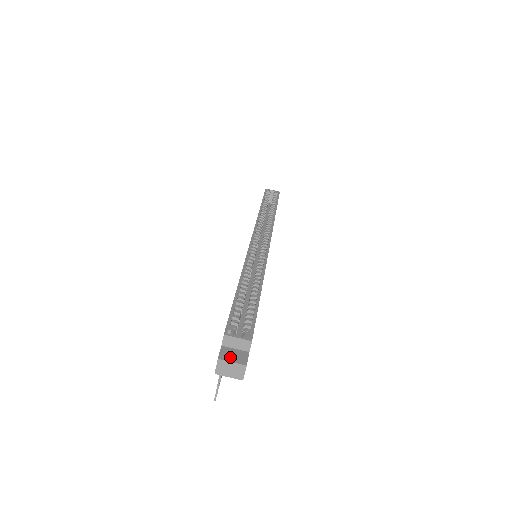
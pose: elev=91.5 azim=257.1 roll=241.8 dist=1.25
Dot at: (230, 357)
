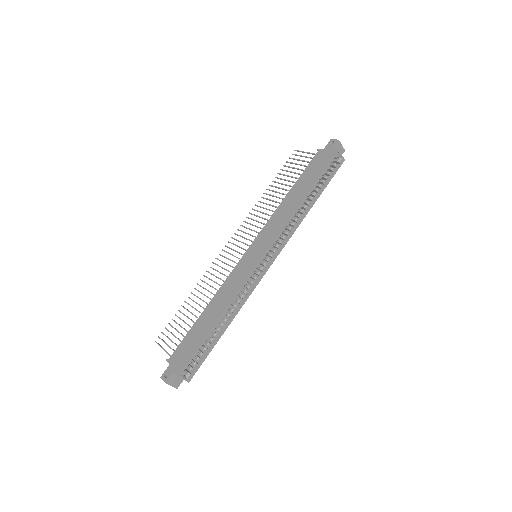
Dot at: (173, 382)
